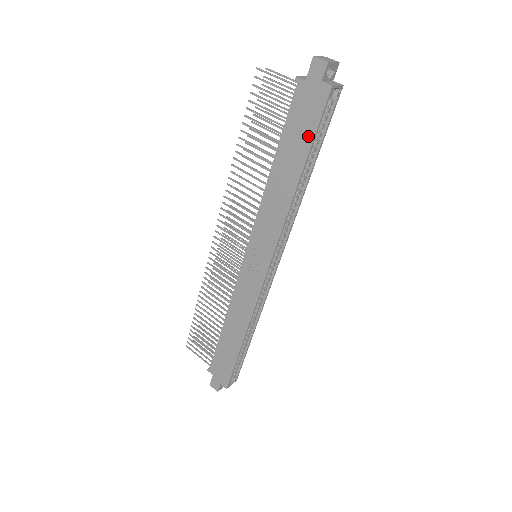
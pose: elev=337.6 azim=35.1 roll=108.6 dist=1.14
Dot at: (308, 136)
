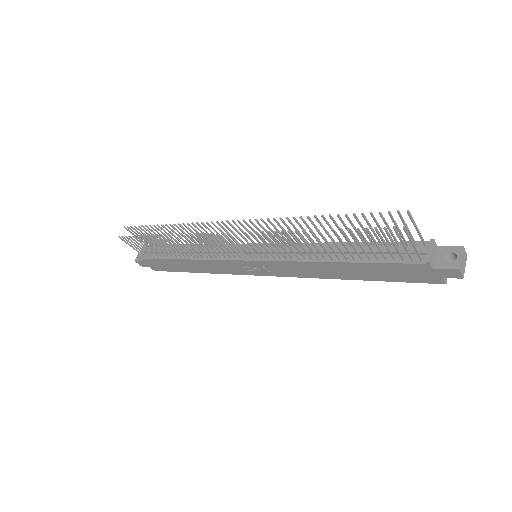
Dot at: (390, 279)
